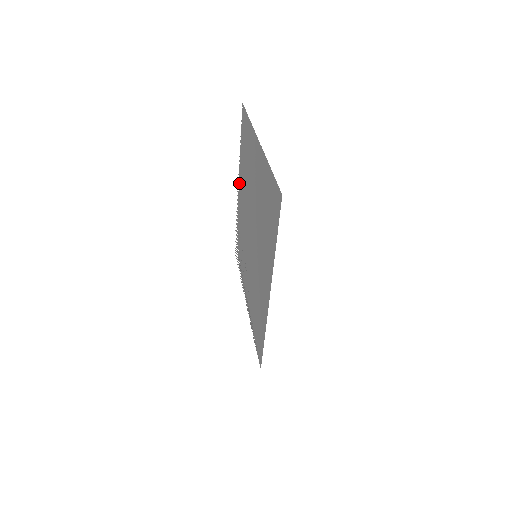
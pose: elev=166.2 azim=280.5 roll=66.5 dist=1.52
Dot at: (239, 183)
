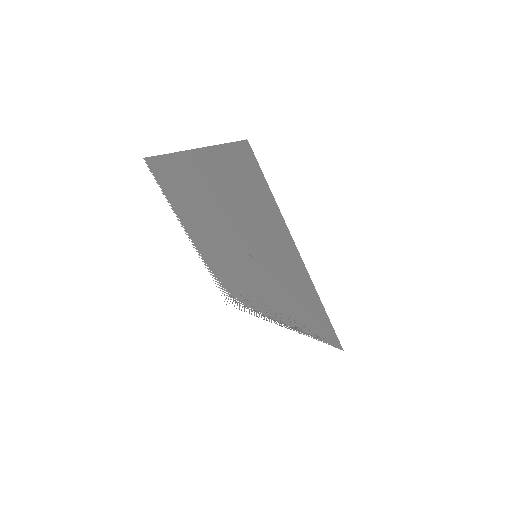
Dot at: (188, 232)
